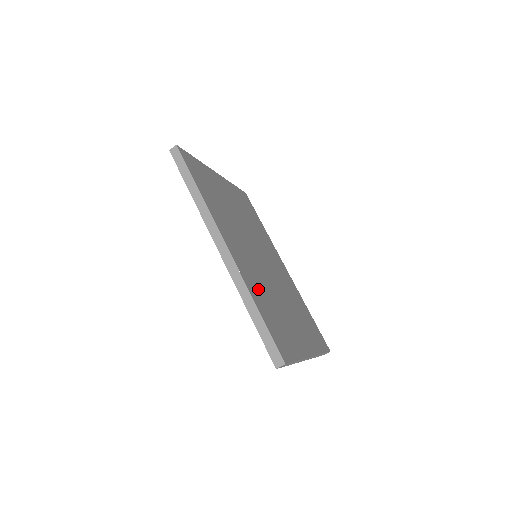
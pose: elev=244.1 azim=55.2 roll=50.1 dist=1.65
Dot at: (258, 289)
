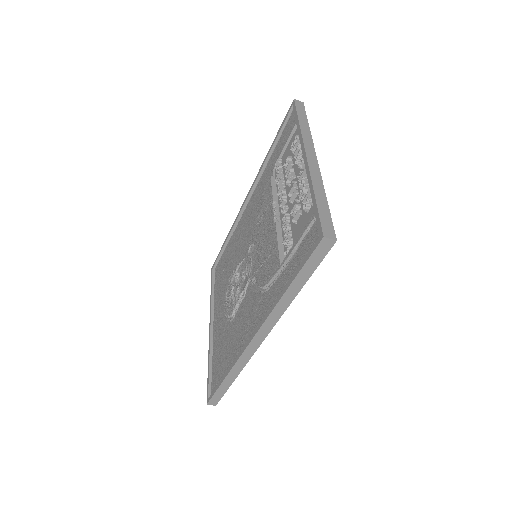
Dot at: occluded
